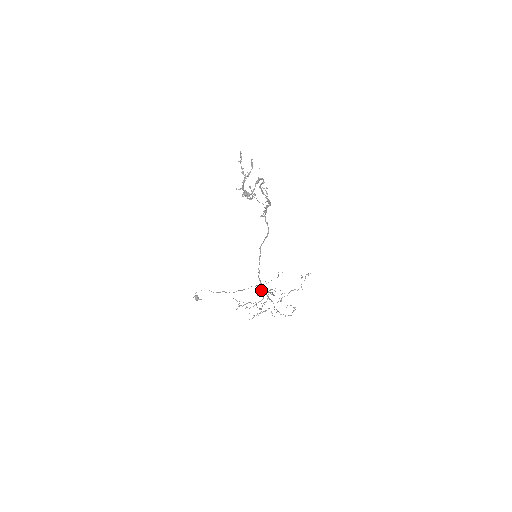
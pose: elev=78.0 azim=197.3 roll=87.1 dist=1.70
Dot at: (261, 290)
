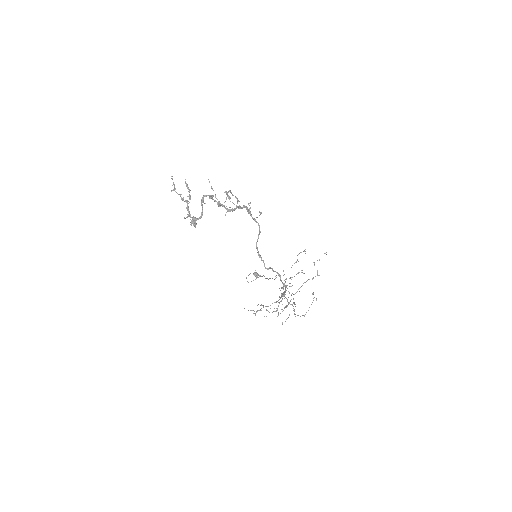
Dot at: occluded
